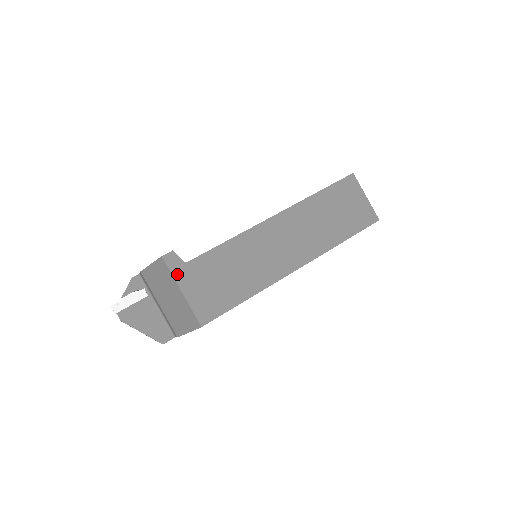
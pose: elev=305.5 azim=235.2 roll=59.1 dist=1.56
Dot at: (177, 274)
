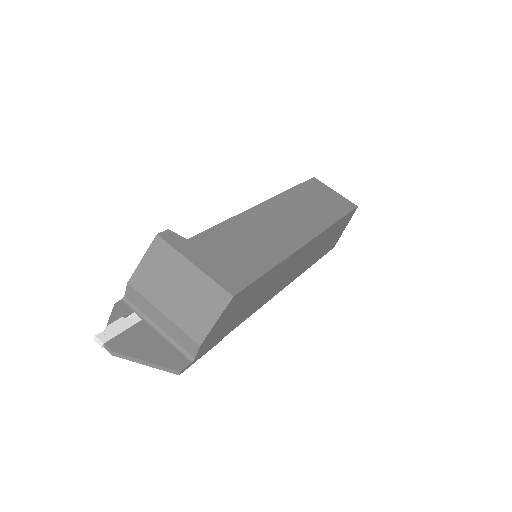
Dot at: (181, 249)
